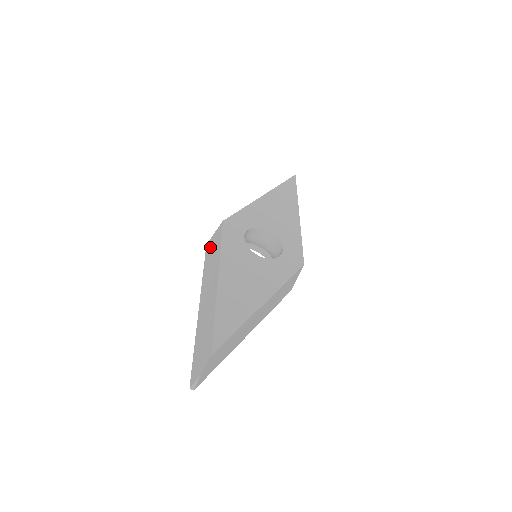
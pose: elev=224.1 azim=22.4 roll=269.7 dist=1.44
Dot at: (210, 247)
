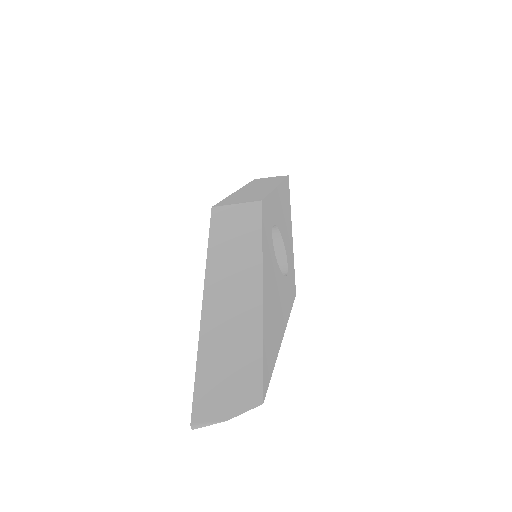
Dot at: (227, 219)
